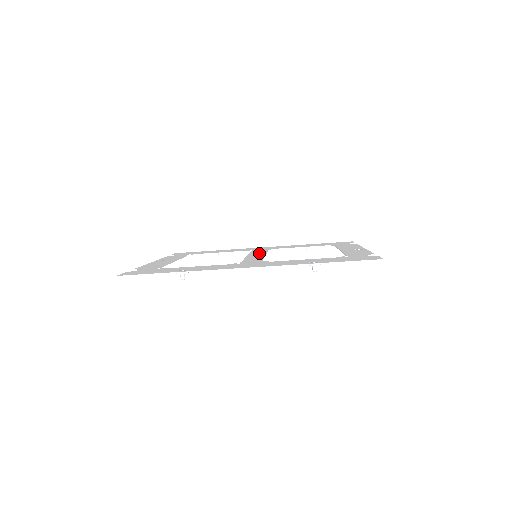
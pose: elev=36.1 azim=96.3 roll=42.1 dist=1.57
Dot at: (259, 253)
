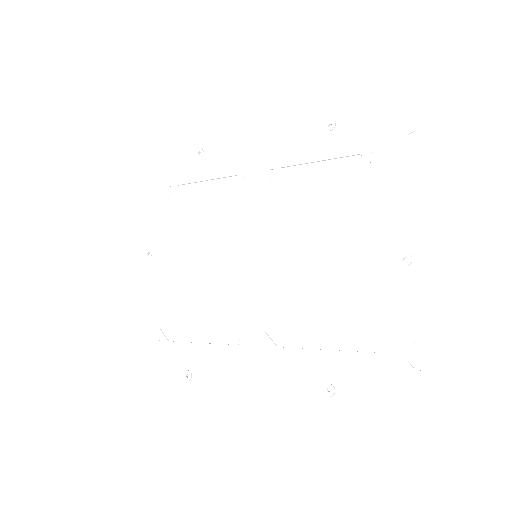
Dot at: (258, 230)
